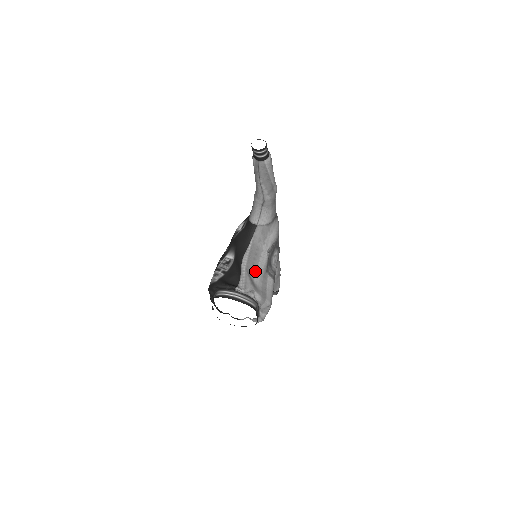
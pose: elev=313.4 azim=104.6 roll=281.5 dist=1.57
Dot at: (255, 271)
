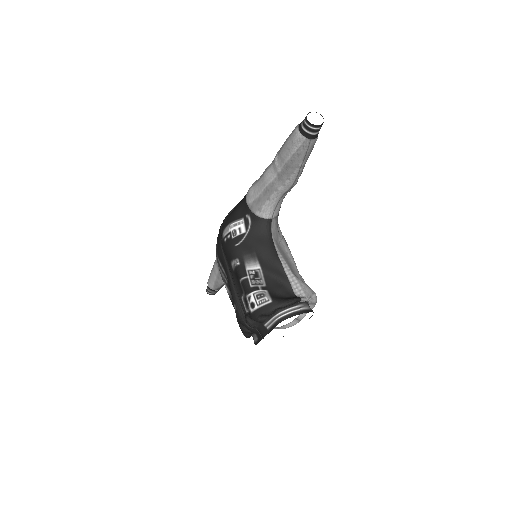
Dot at: (296, 272)
